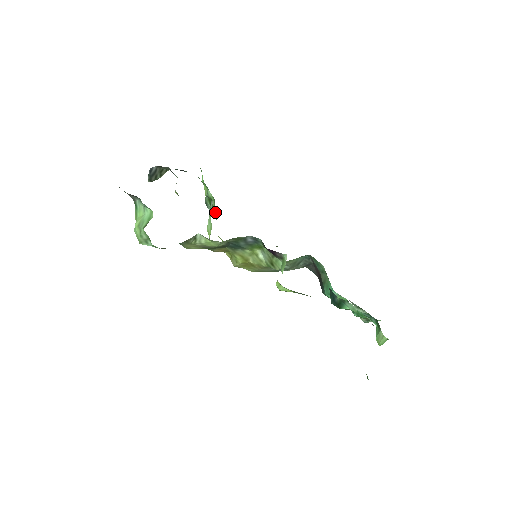
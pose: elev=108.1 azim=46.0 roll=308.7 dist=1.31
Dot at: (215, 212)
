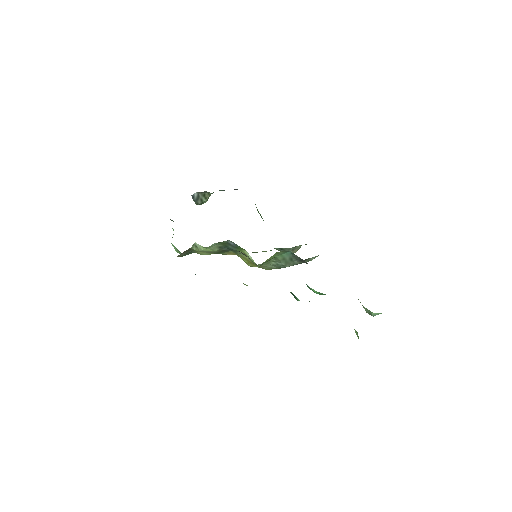
Dot at: occluded
